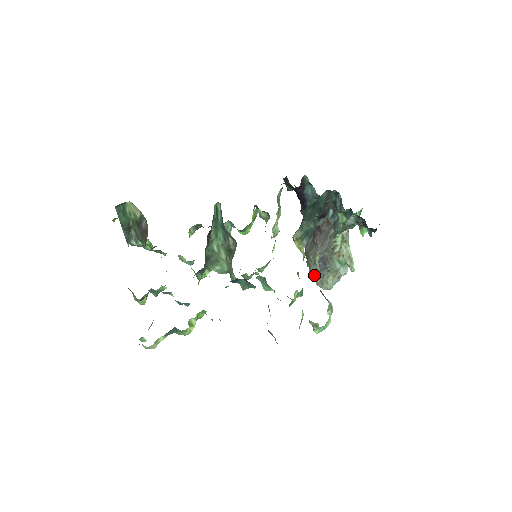
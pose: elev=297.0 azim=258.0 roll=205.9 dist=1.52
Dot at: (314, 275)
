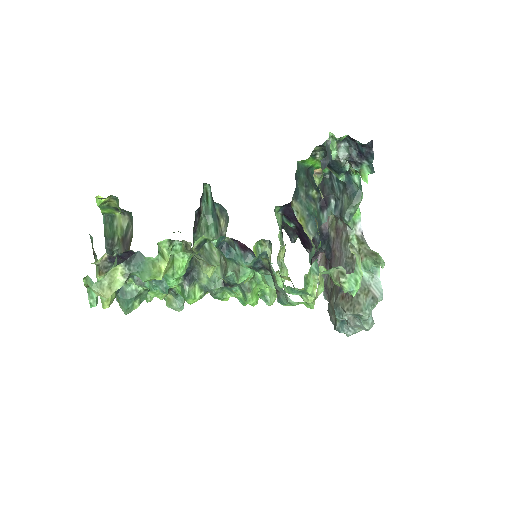
Dot at: (340, 304)
